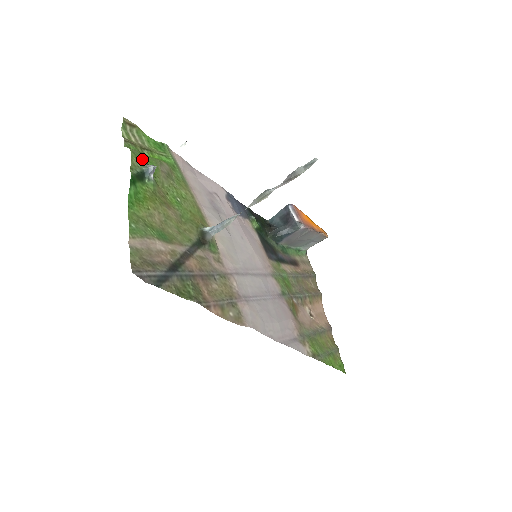
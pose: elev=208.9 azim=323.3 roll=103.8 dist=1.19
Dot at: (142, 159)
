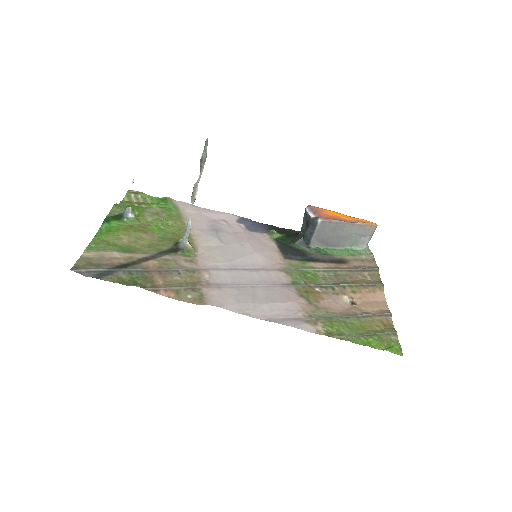
Dot at: (125, 207)
